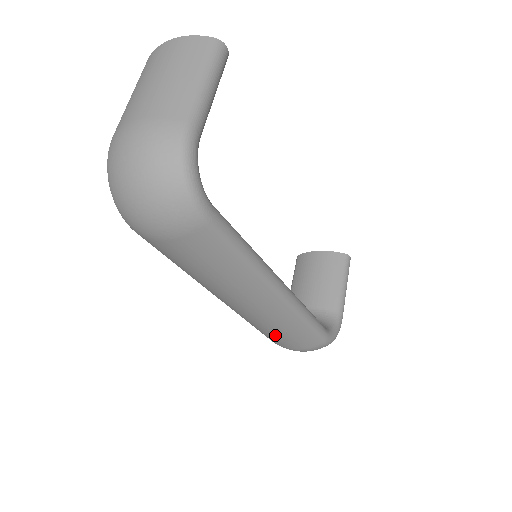
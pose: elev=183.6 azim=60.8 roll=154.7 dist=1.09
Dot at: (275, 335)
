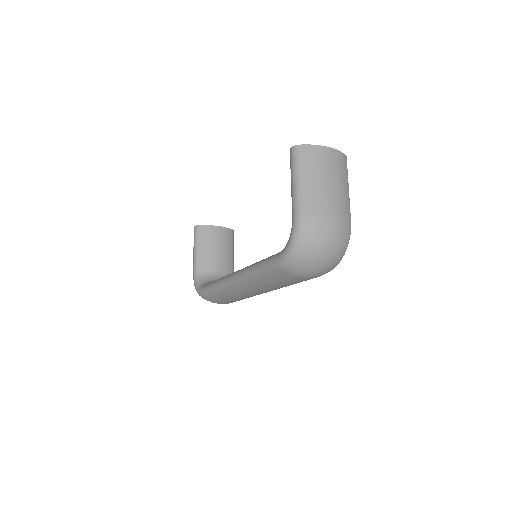
Dot at: (232, 300)
